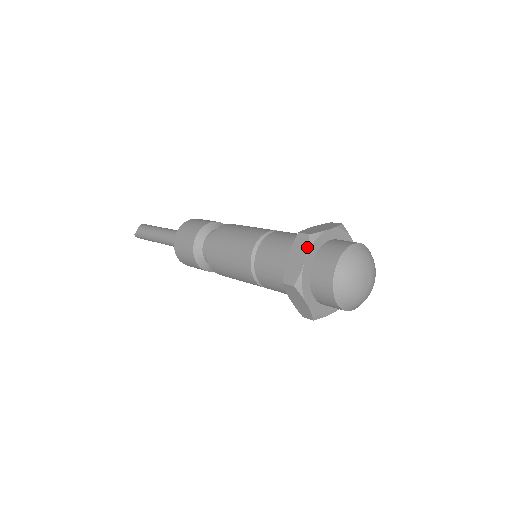
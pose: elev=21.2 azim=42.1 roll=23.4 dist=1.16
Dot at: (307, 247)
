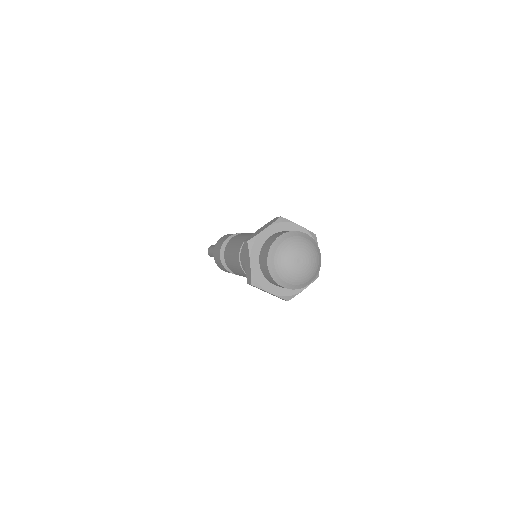
Dot at: (248, 252)
